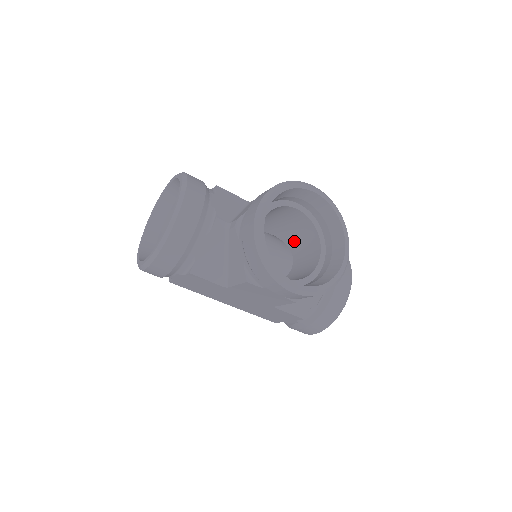
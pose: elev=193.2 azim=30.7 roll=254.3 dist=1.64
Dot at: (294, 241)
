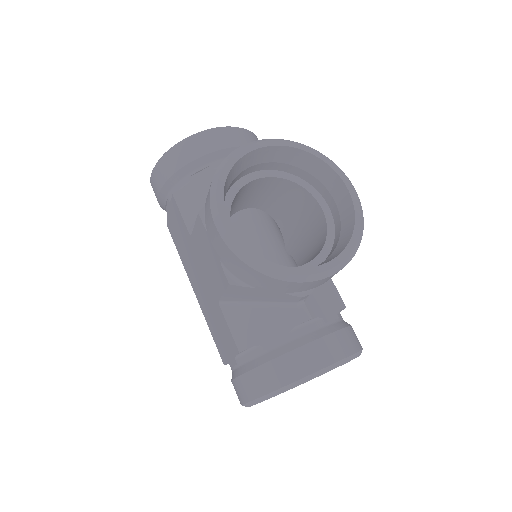
Dot at: occluded
